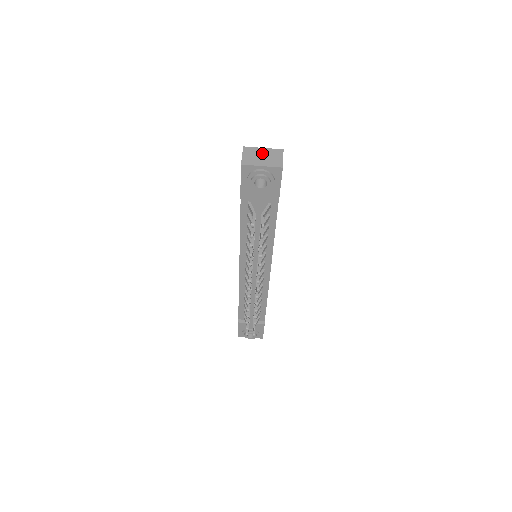
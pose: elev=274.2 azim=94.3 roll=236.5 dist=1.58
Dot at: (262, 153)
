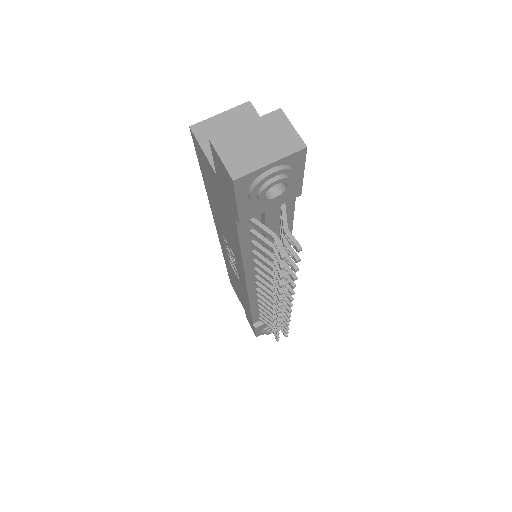
Dot at: (251, 136)
